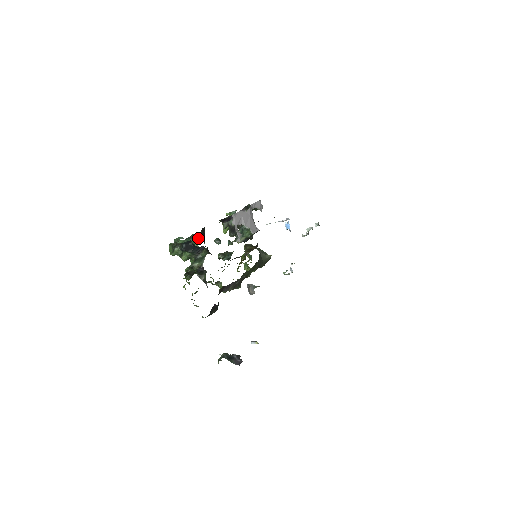
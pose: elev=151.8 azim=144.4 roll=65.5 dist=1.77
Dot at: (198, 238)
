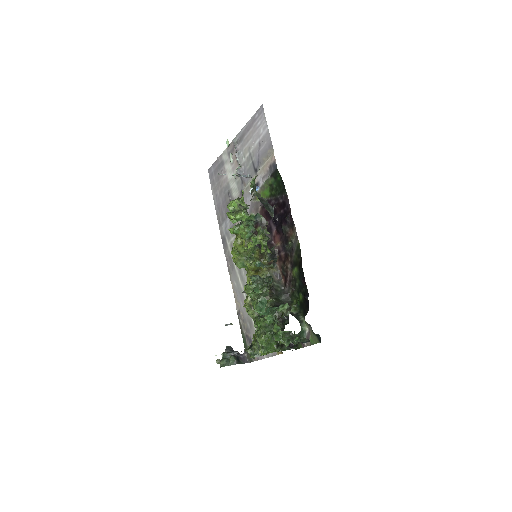
Dot at: (286, 304)
